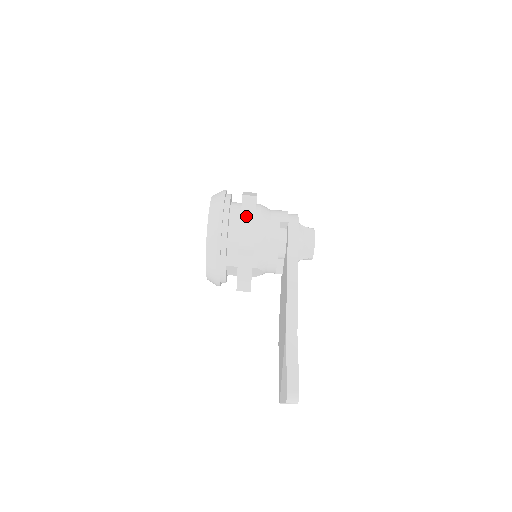
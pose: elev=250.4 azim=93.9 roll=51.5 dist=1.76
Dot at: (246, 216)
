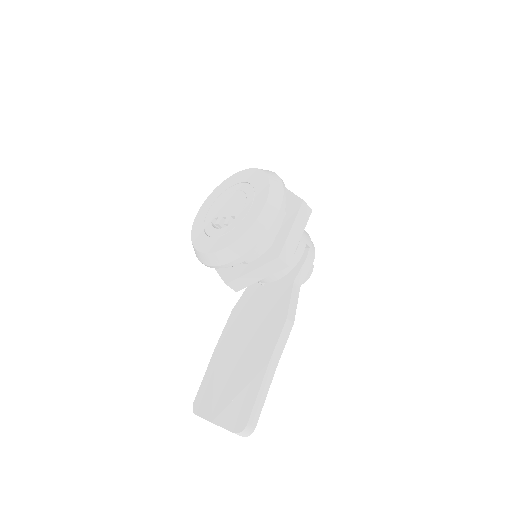
Dot at: (297, 225)
